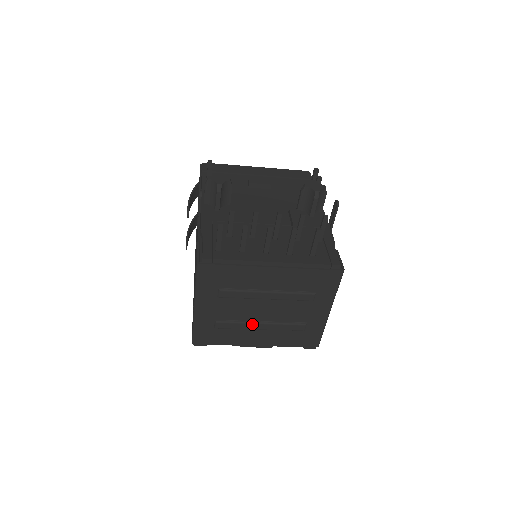
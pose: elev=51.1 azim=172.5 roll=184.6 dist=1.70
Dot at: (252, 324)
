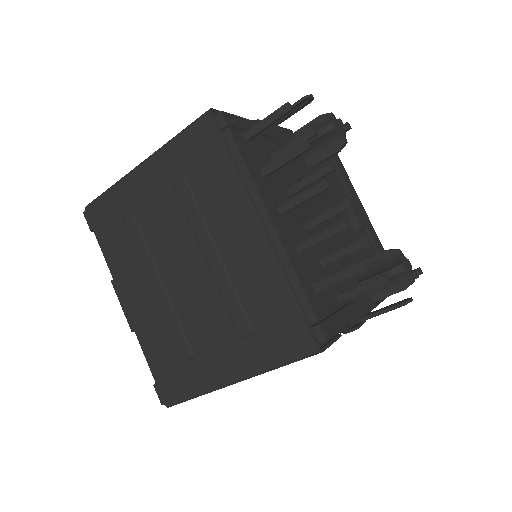
Dot at: (154, 268)
